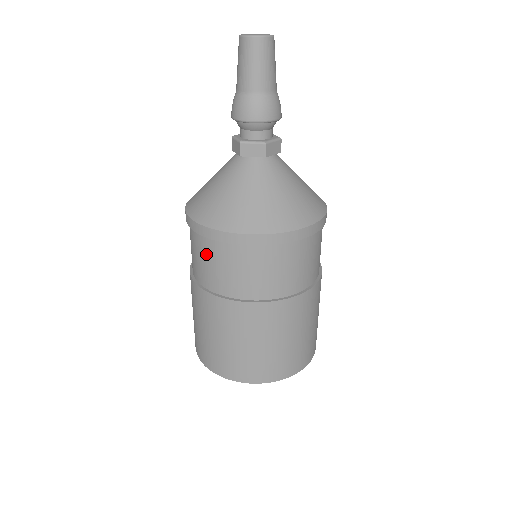
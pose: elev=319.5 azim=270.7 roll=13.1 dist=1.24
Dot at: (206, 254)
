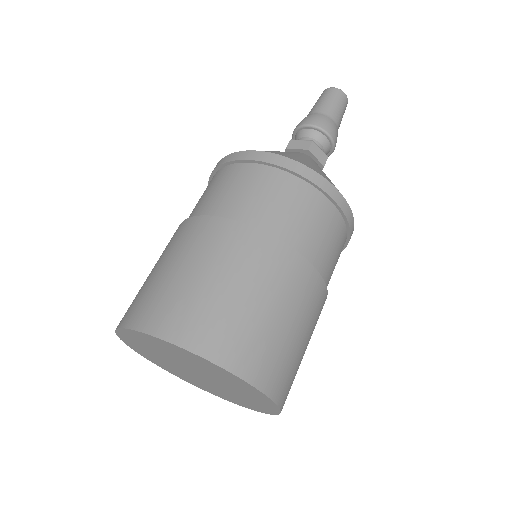
Dot at: (210, 186)
